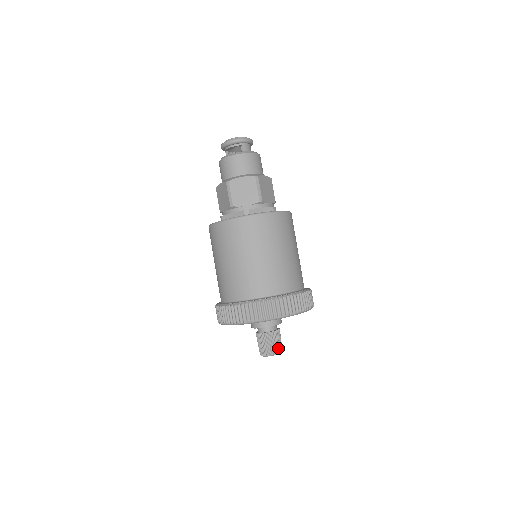
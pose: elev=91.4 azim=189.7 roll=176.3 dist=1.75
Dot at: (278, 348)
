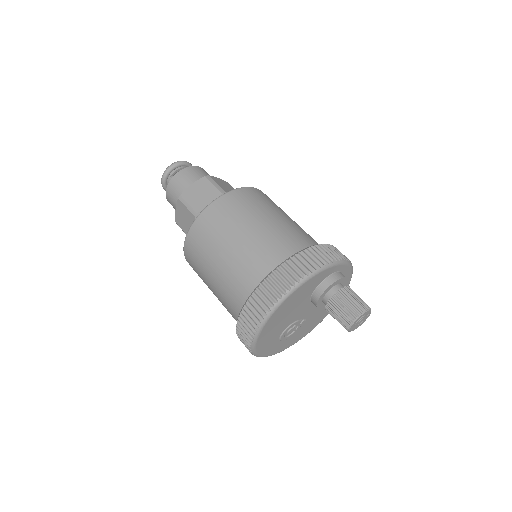
Dot at: occluded
